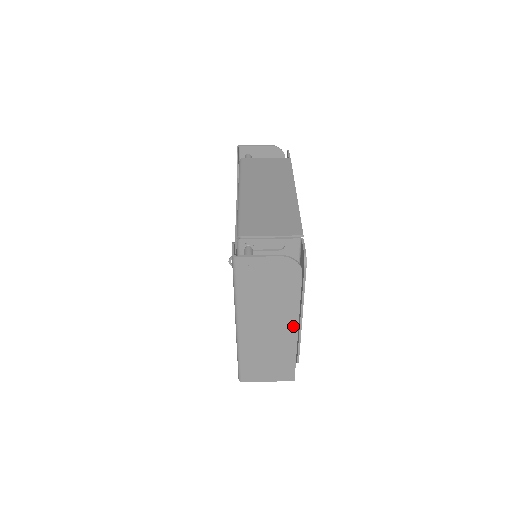
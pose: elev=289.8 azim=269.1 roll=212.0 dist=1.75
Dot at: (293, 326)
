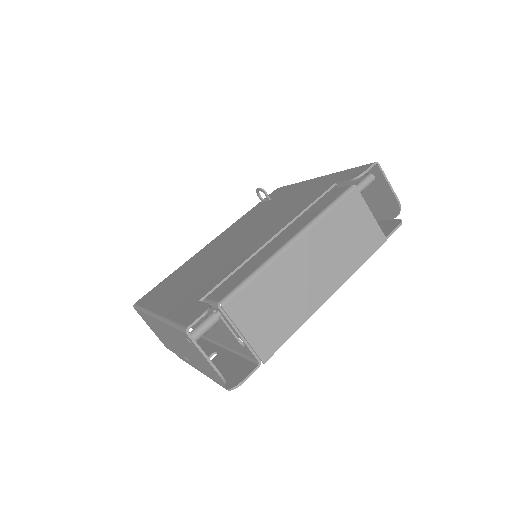
Dot at: (190, 362)
